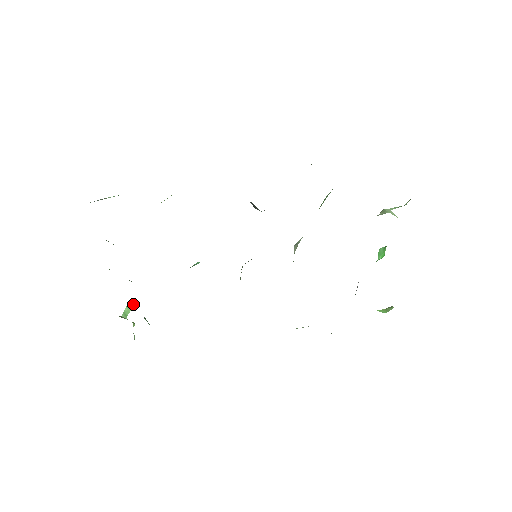
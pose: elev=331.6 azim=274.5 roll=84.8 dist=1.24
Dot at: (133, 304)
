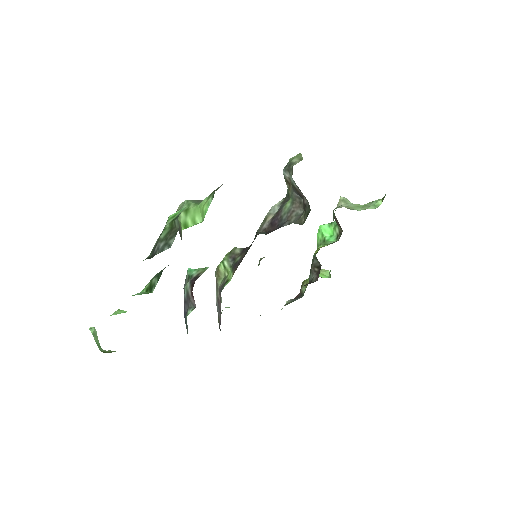
Dot at: (94, 328)
